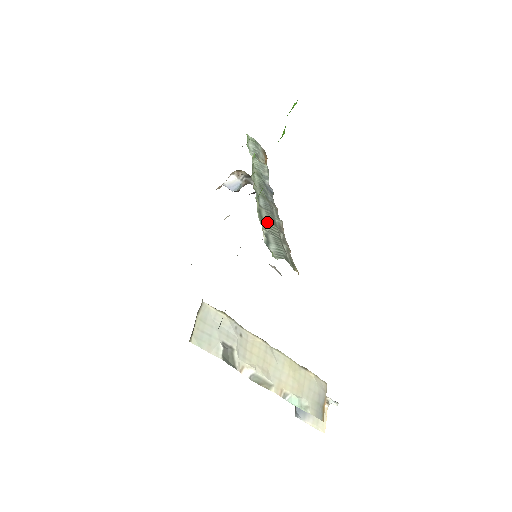
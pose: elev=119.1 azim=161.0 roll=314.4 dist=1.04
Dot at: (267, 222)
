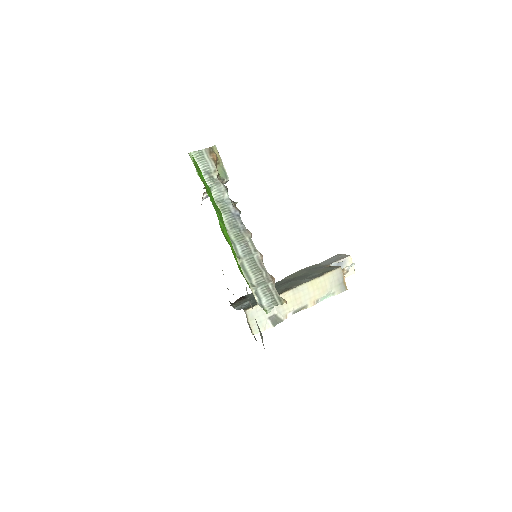
Dot at: (251, 274)
